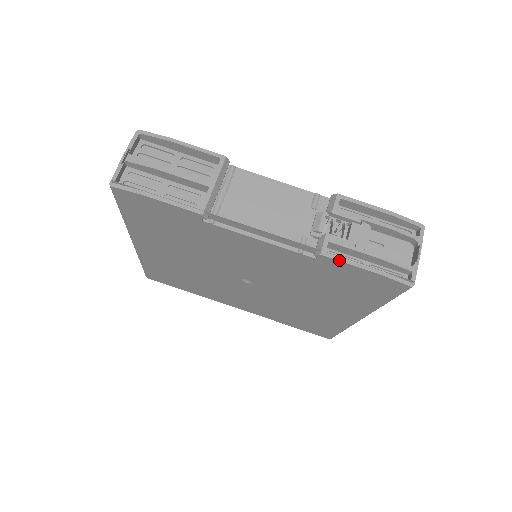
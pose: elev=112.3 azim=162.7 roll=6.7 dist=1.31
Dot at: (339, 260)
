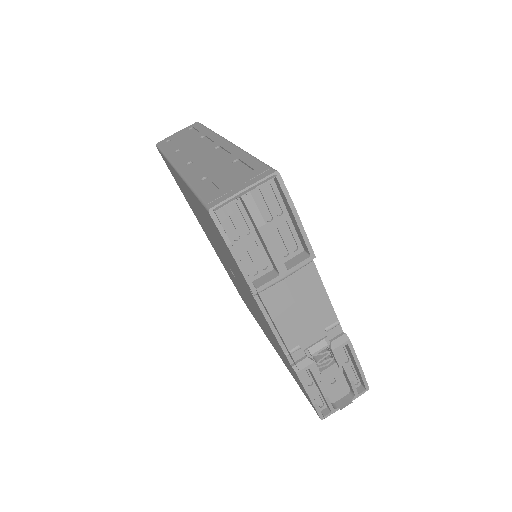
Dot at: (302, 384)
